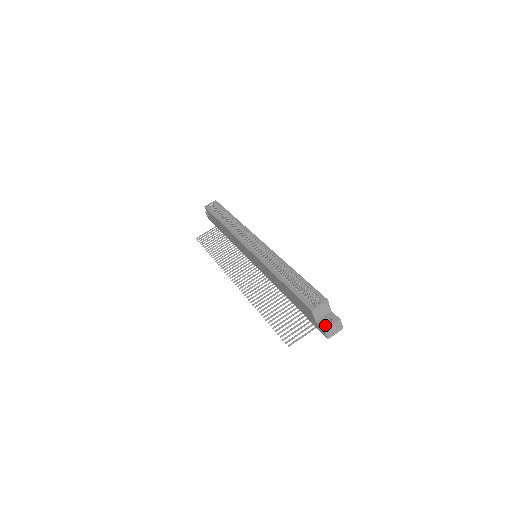
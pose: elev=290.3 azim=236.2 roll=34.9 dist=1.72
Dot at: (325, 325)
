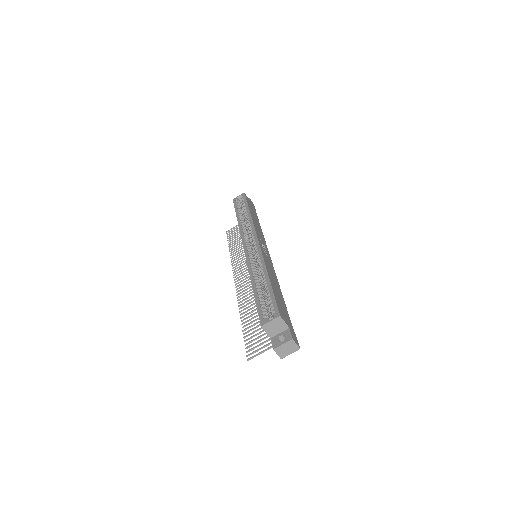
Dot at: (276, 343)
